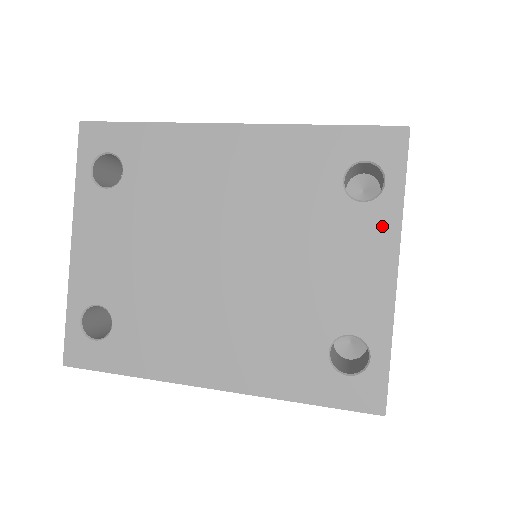
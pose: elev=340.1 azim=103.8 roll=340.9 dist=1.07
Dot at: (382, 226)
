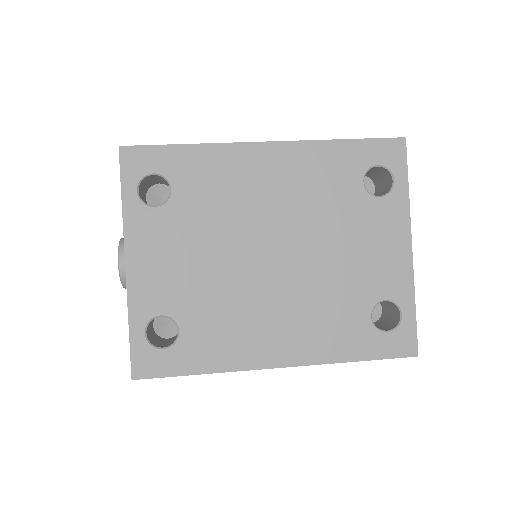
Dot at: (396, 214)
